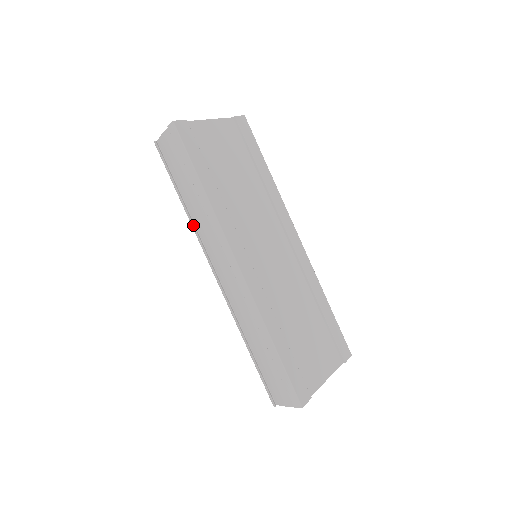
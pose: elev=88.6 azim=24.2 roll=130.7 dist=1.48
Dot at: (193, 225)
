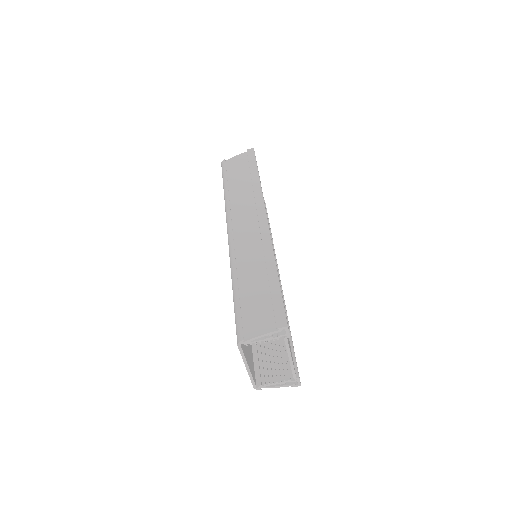
Dot at: (229, 201)
